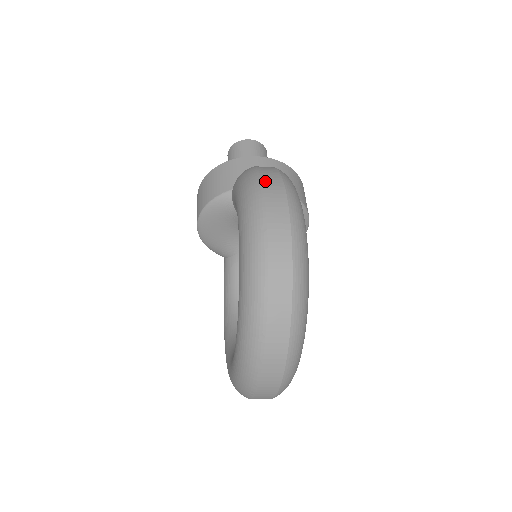
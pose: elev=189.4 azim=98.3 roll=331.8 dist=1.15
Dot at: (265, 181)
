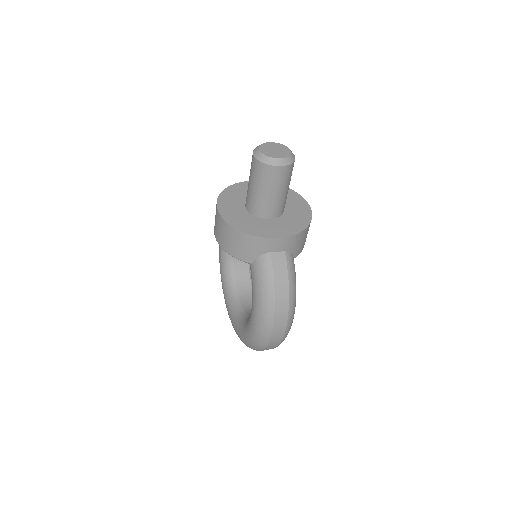
Dot at: (276, 318)
